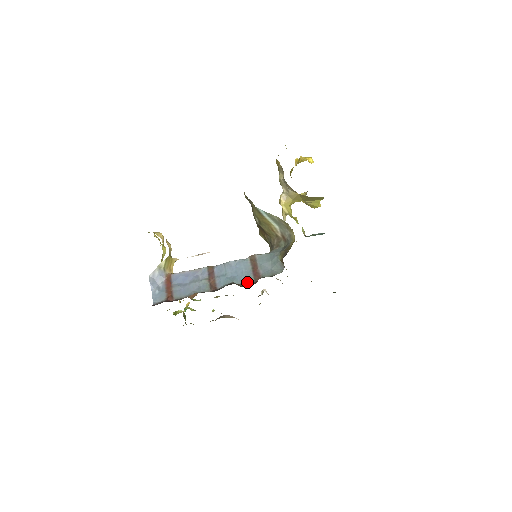
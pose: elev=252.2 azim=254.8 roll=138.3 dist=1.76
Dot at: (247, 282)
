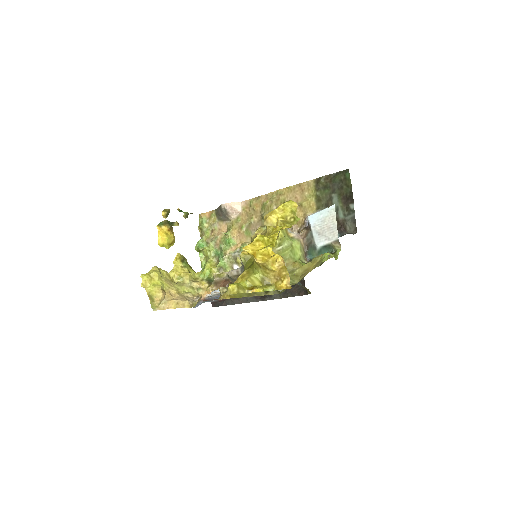
Dot at: occluded
